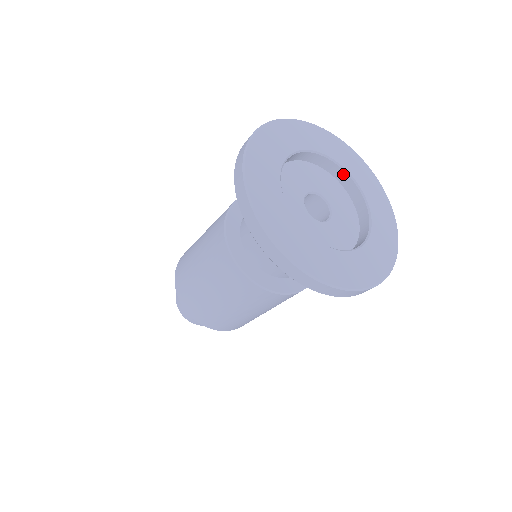
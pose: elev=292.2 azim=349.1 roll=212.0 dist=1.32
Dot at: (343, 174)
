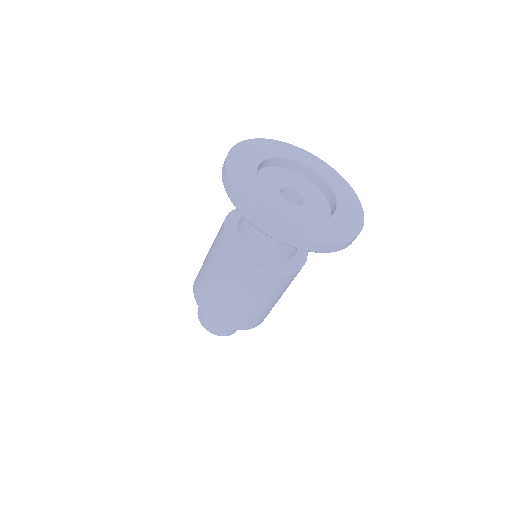
Dot at: (297, 166)
